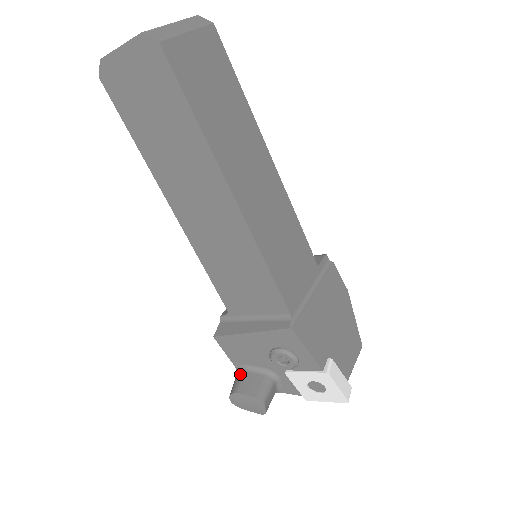
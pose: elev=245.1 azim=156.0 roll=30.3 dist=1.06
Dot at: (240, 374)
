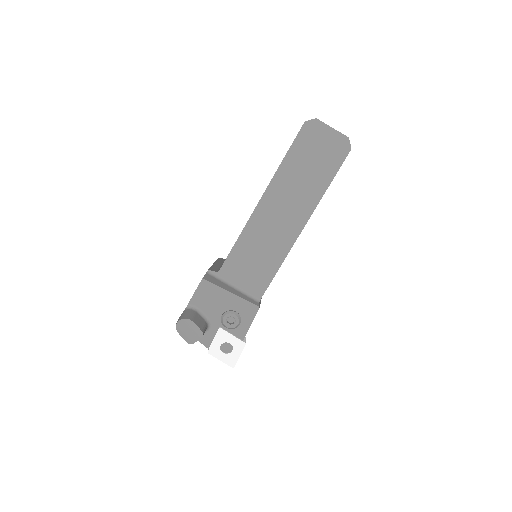
Dot at: (192, 311)
